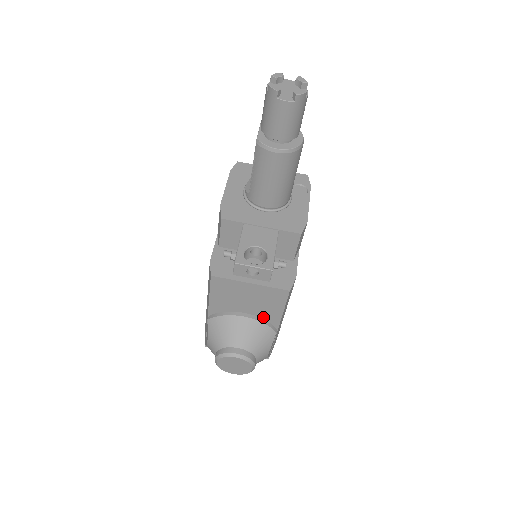
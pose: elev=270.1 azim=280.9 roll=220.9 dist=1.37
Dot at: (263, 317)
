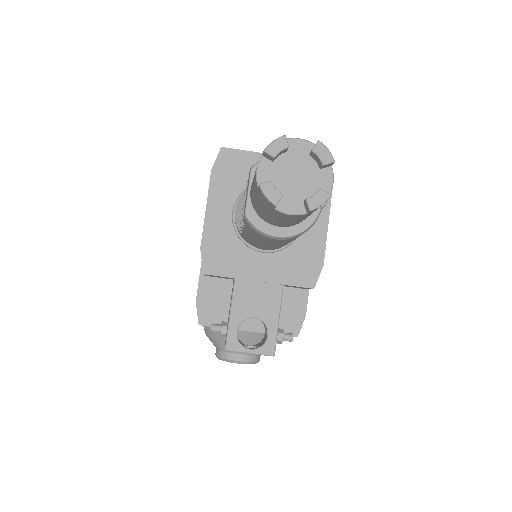
Dot at: occluded
